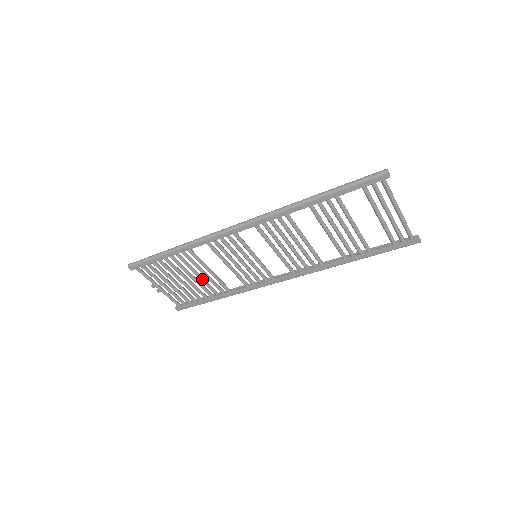
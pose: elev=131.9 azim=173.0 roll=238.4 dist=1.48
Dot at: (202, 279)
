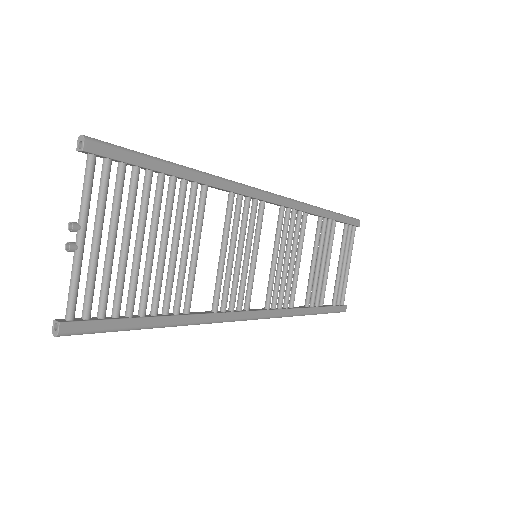
Dot at: (176, 260)
